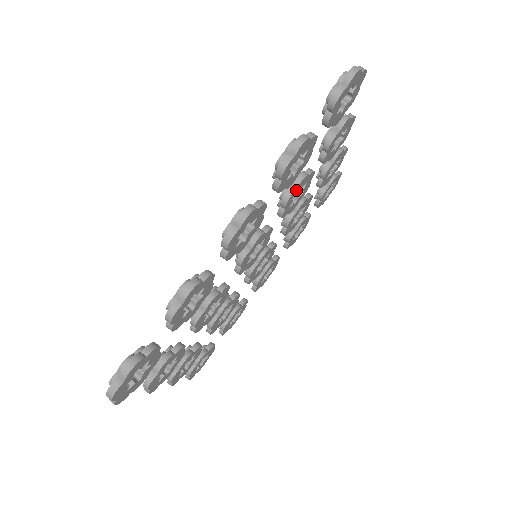
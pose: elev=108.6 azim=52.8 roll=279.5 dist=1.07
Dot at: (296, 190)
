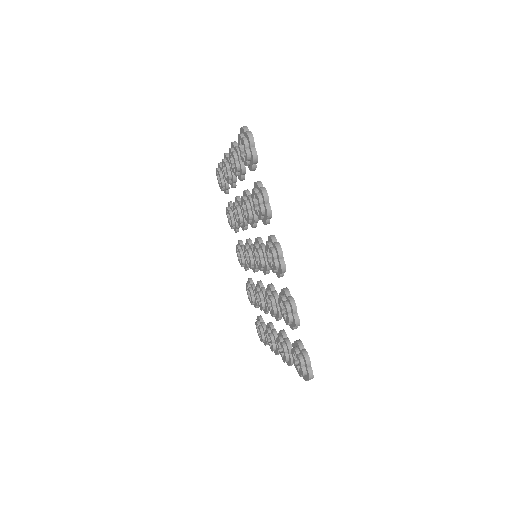
Dot at: occluded
